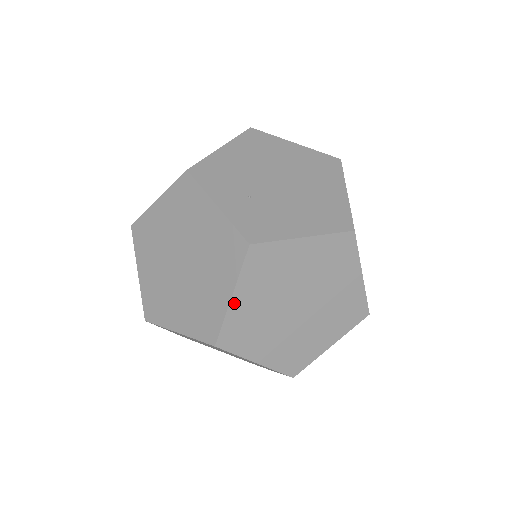
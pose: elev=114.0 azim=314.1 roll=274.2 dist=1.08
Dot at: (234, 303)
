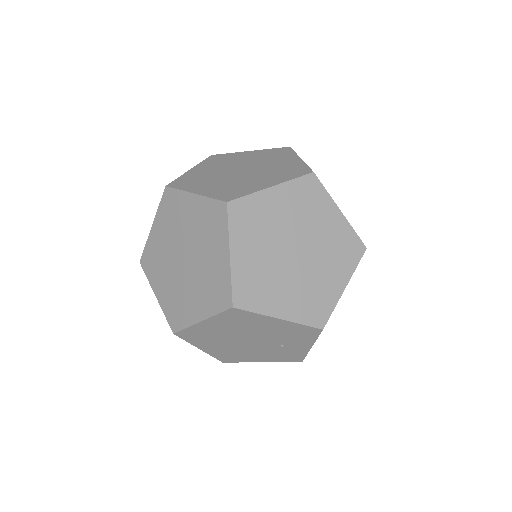
Dot at: (191, 171)
